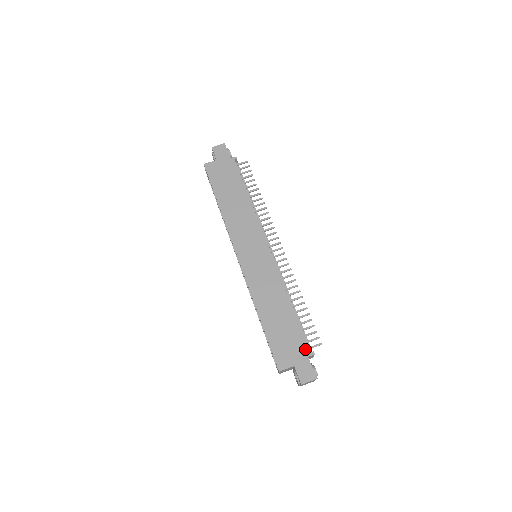
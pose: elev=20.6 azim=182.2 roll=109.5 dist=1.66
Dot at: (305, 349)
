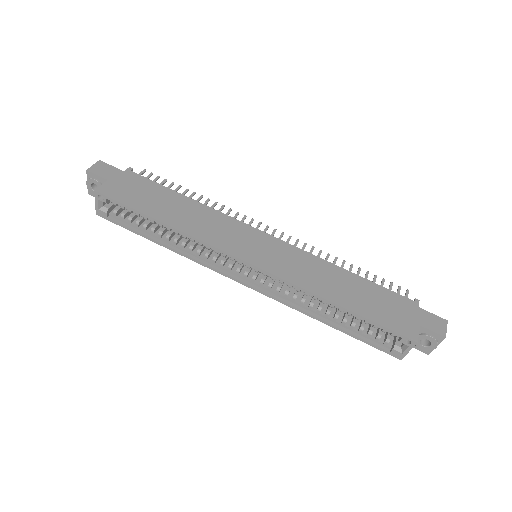
Dot at: (408, 302)
